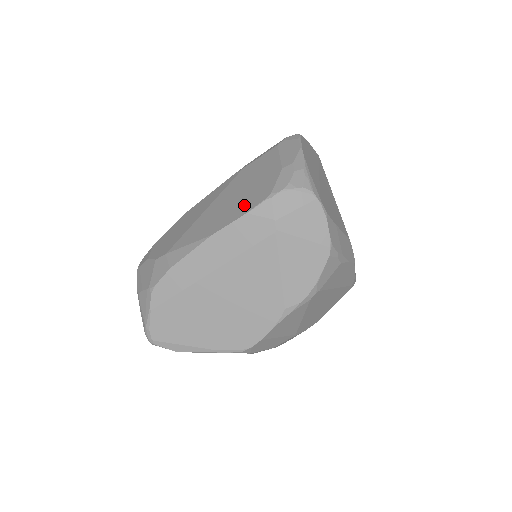
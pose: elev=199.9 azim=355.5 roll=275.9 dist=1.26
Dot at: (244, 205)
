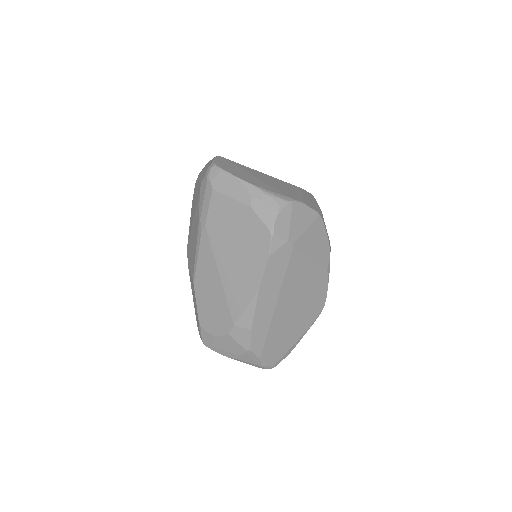
Dot at: (257, 253)
